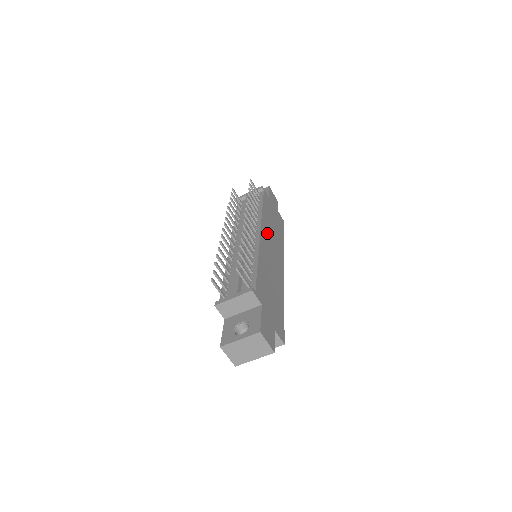
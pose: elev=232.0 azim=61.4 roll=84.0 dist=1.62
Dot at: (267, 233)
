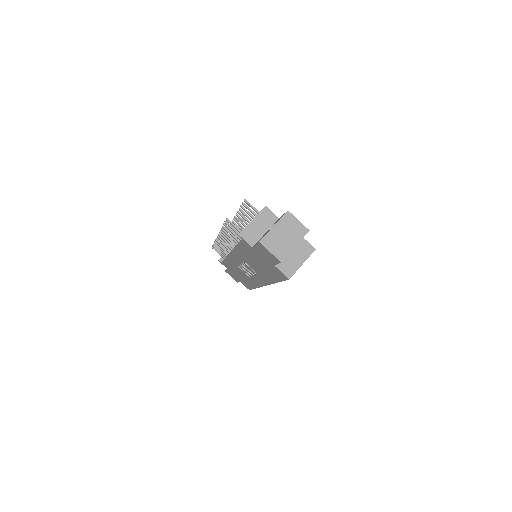
Dot at: occluded
